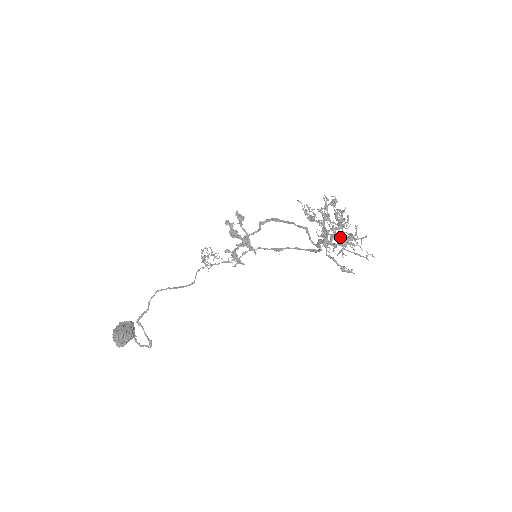
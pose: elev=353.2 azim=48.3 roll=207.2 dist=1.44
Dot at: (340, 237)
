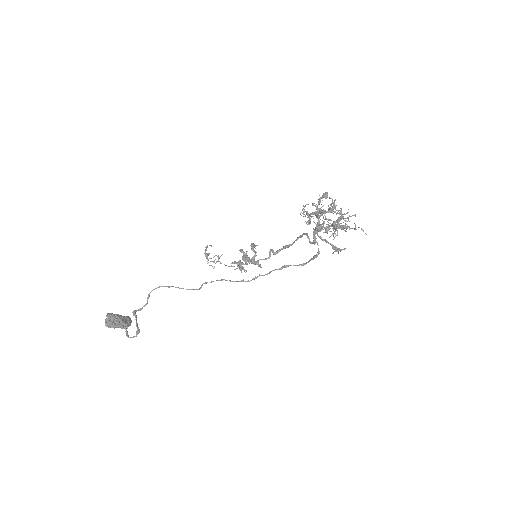
Dot at: (327, 212)
